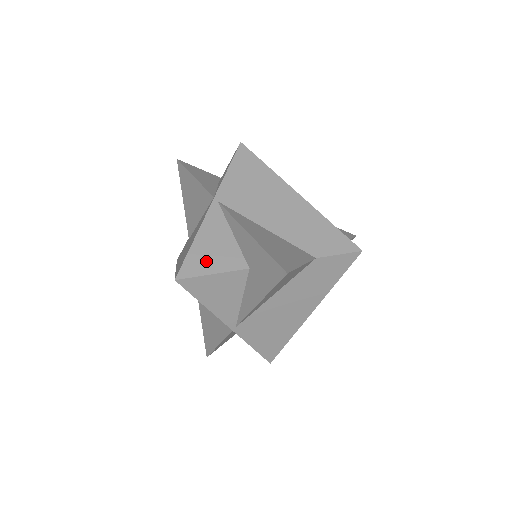
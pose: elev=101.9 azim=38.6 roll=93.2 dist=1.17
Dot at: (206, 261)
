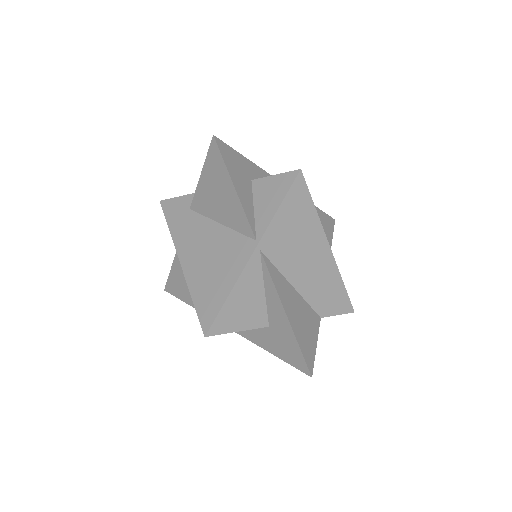
Dot at: (235, 318)
